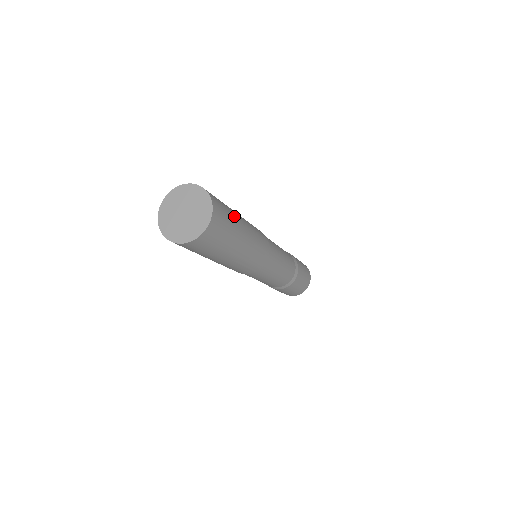
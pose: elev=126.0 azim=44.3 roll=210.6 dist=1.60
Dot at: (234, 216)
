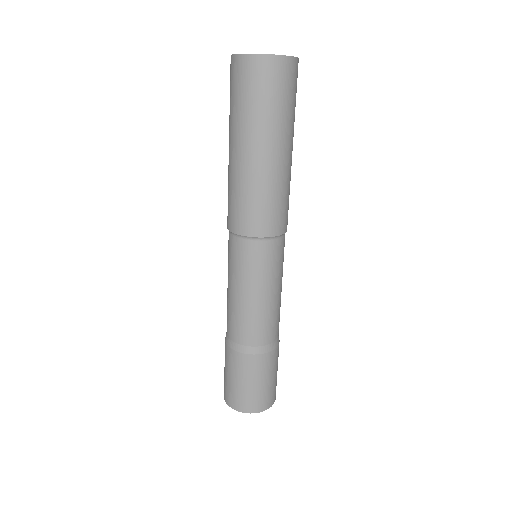
Dot at: occluded
